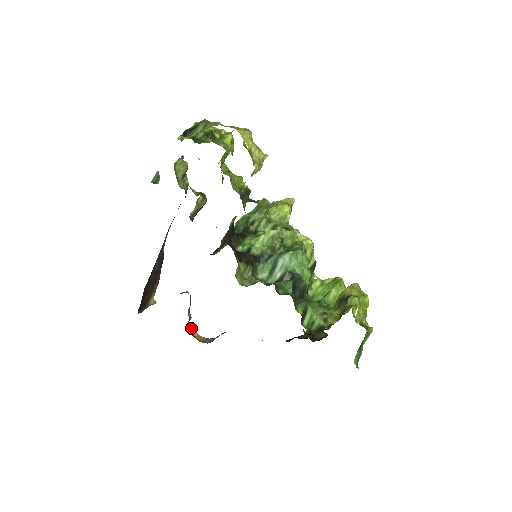
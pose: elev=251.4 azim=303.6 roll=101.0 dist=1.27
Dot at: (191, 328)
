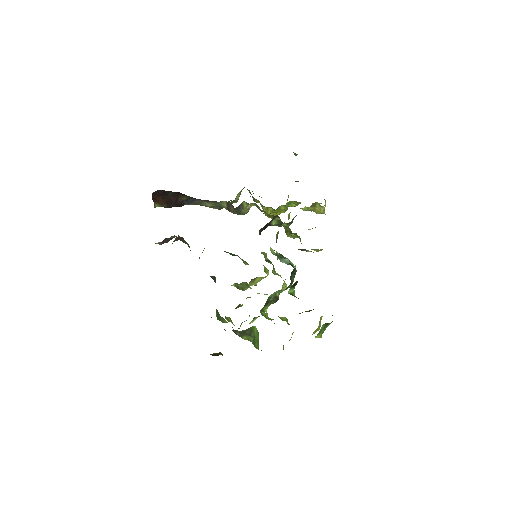
Dot at: (175, 239)
